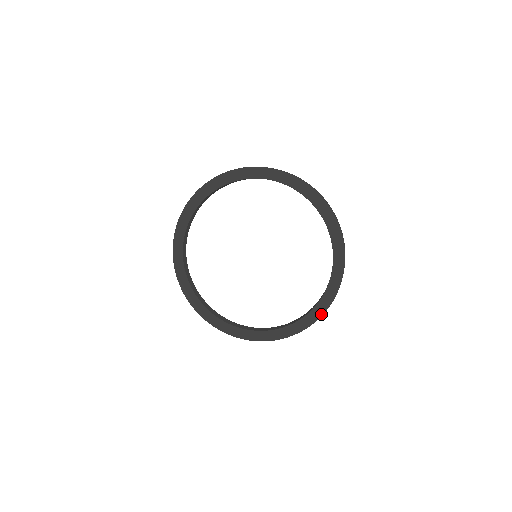
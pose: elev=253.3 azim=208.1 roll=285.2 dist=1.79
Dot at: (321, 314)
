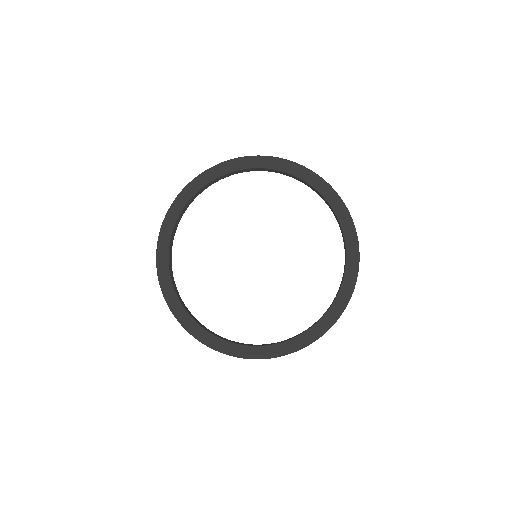
Dot at: (352, 289)
